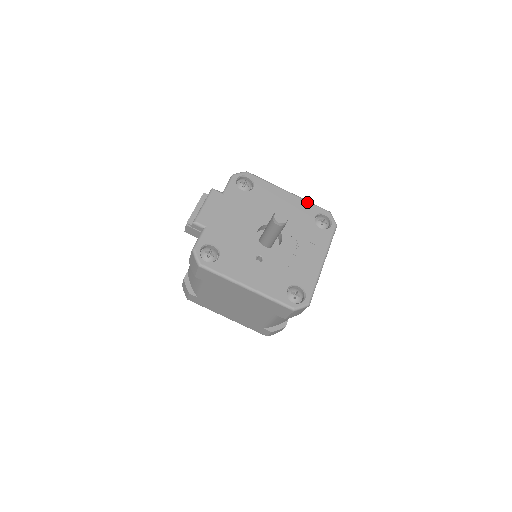
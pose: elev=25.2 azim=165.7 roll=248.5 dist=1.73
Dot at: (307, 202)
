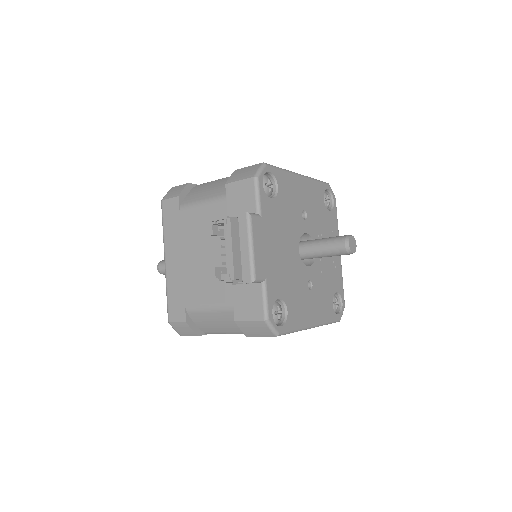
Dot at: (315, 181)
